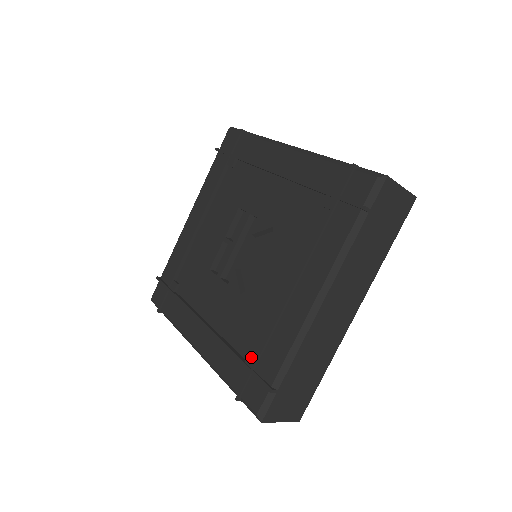
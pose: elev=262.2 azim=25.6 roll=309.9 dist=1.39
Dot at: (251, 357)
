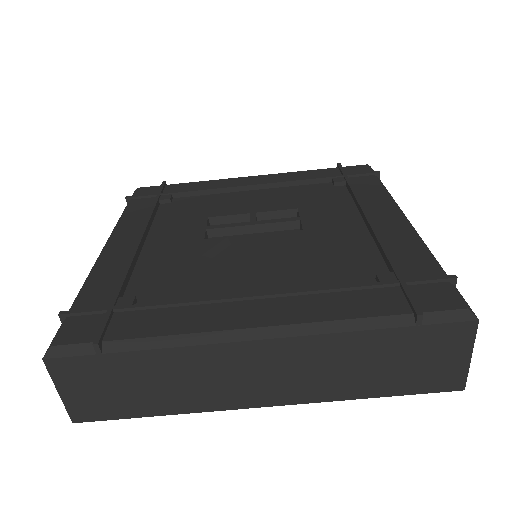
Dot at: (130, 300)
